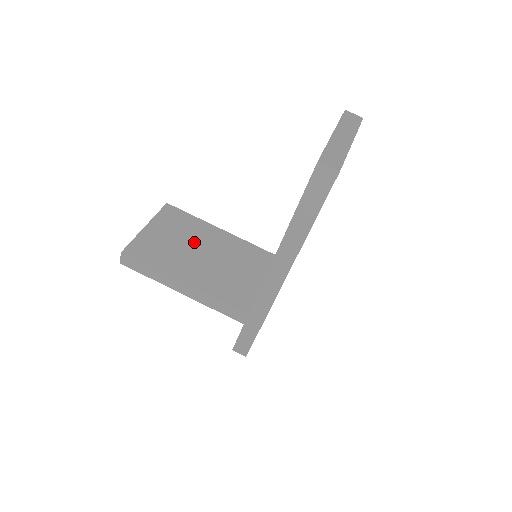
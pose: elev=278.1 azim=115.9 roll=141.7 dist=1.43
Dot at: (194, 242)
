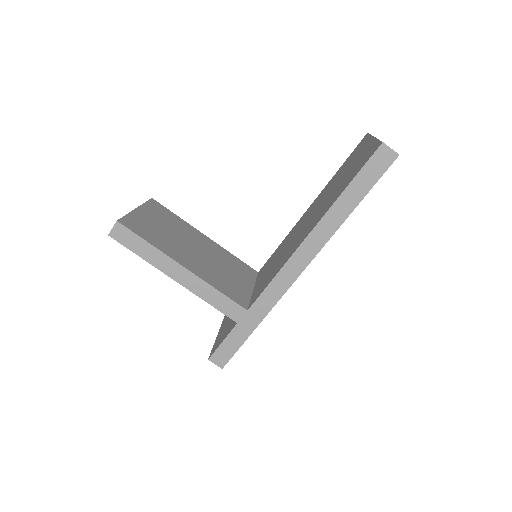
Dot at: (184, 237)
